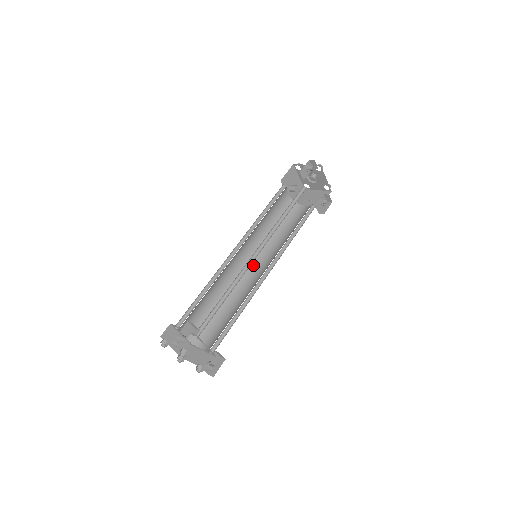
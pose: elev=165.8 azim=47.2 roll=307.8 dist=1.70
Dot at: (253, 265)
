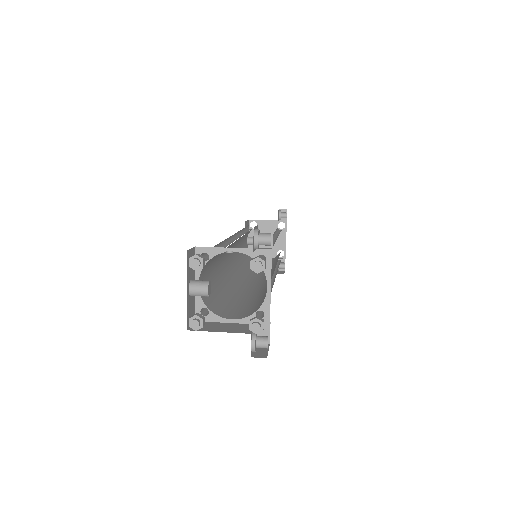
Dot at: (241, 275)
